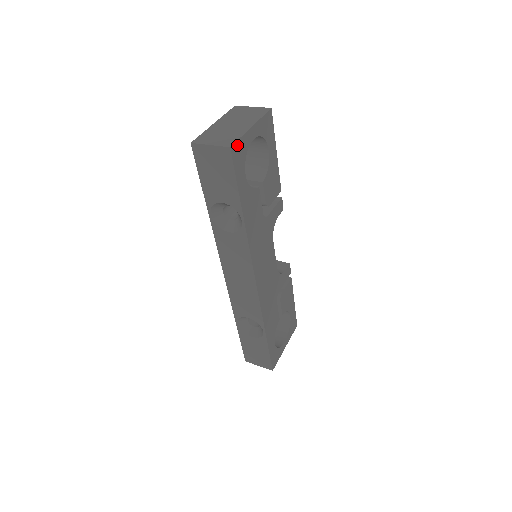
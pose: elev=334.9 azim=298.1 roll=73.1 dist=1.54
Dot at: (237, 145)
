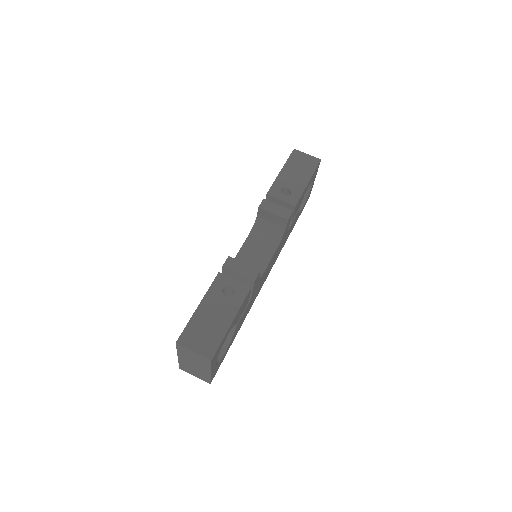
Dot at: (212, 378)
